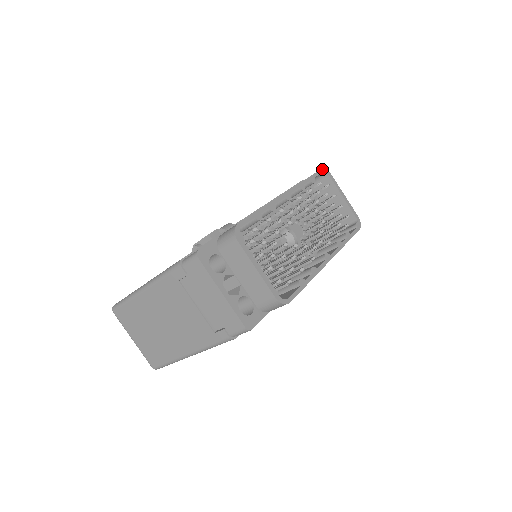
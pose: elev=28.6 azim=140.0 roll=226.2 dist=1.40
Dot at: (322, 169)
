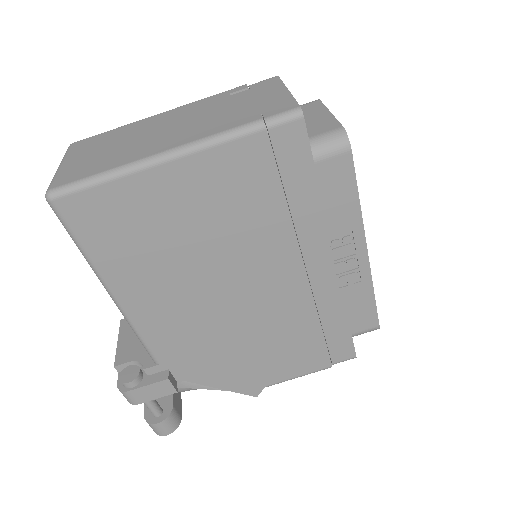
Dot at: occluded
